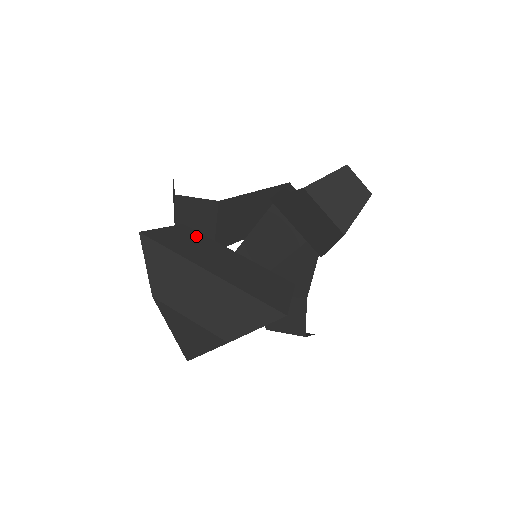
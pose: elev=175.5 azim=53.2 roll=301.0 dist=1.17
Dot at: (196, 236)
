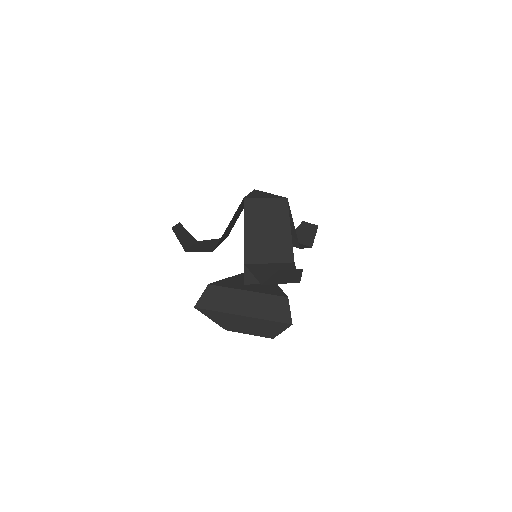
Dot at: (220, 291)
